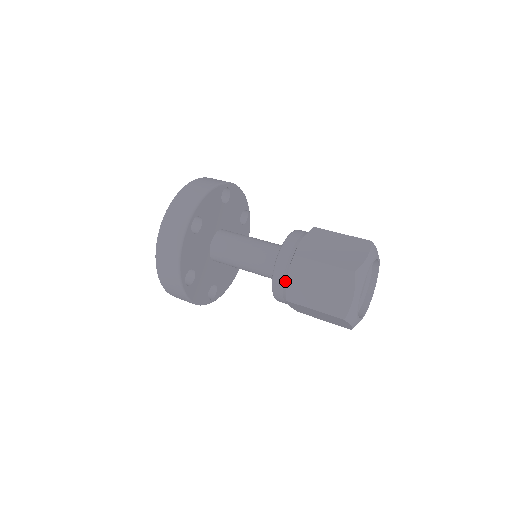
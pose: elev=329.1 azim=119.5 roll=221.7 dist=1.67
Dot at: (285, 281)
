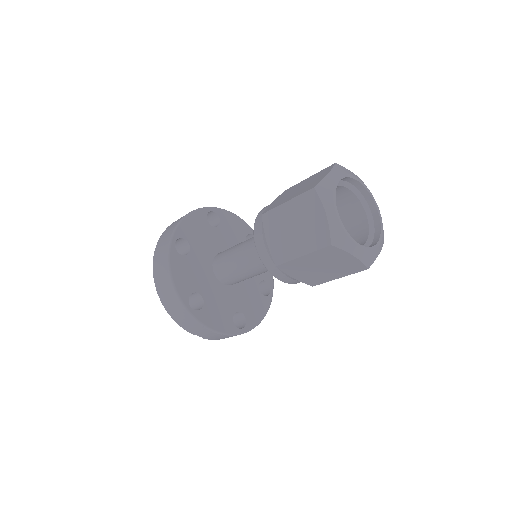
Dot at: (267, 247)
